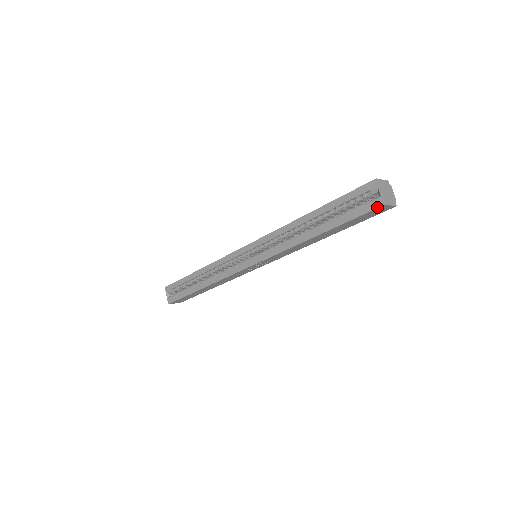
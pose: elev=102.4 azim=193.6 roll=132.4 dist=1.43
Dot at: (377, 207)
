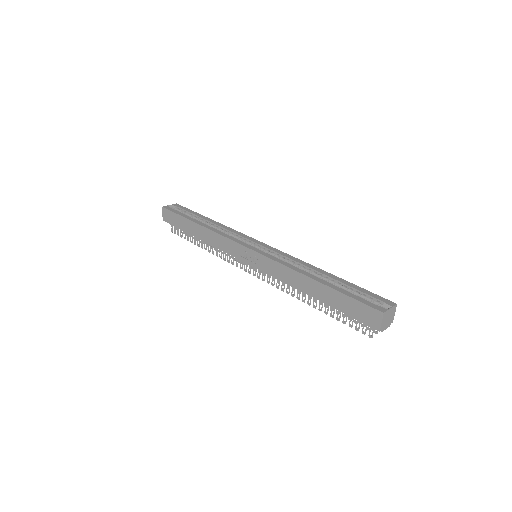
Dot at: (378, 309)
